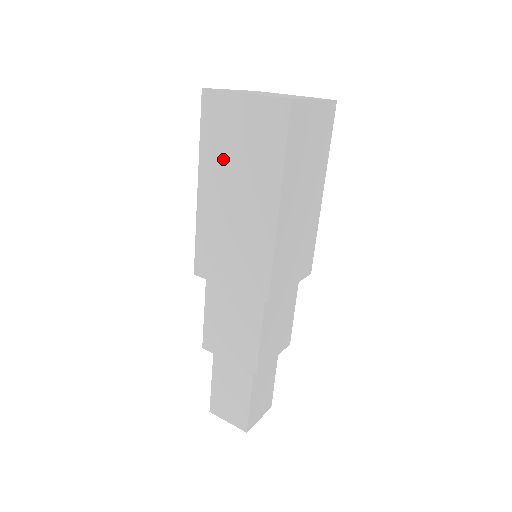
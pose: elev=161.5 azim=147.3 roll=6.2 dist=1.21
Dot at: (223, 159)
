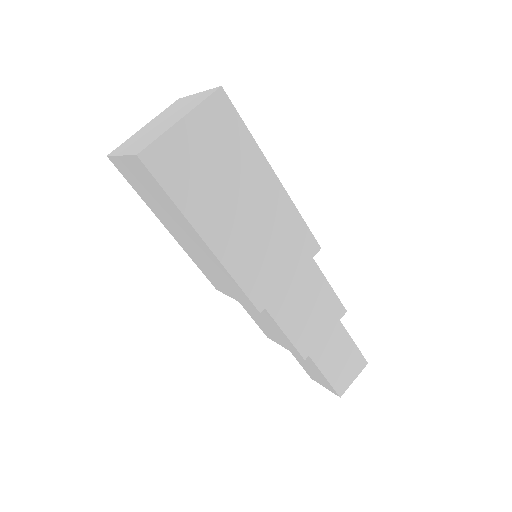
Dot at: (156, 207)
